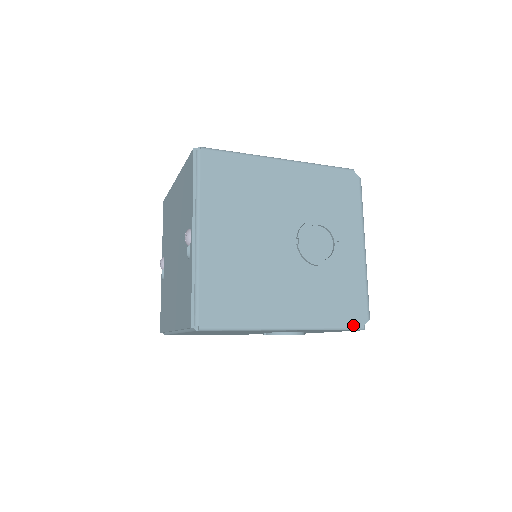
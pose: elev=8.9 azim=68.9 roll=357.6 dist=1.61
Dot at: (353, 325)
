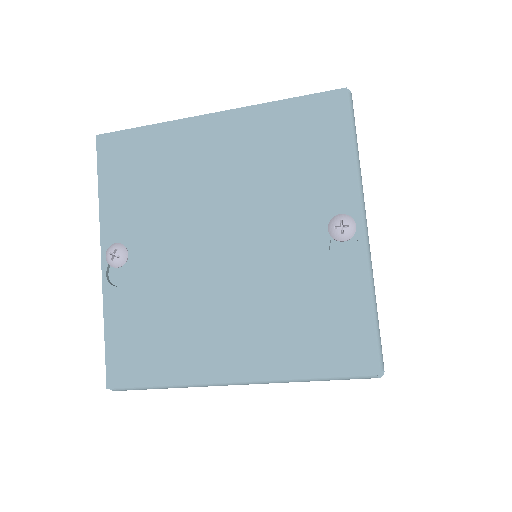
Dot at: occluded
